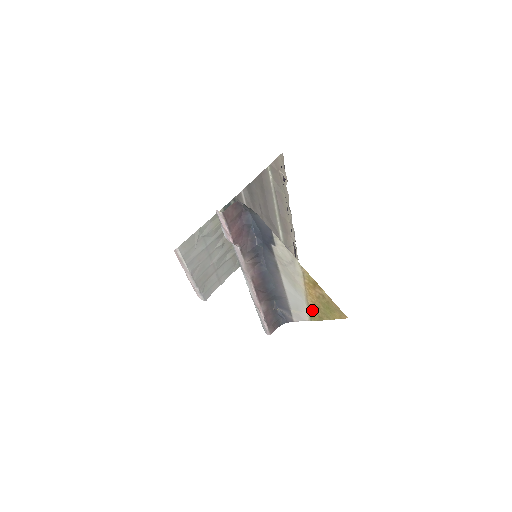
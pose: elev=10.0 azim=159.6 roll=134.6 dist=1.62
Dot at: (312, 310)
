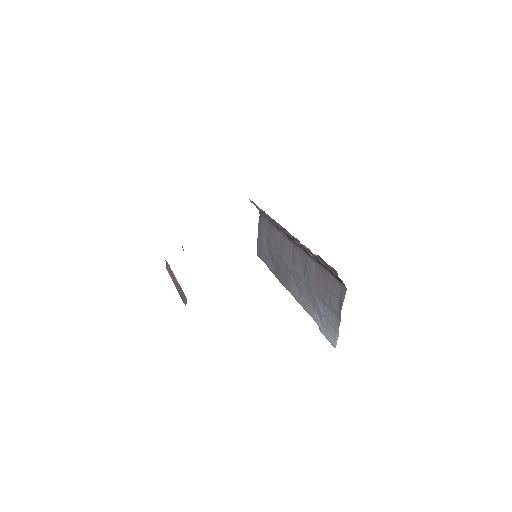
Dot at: occluded
